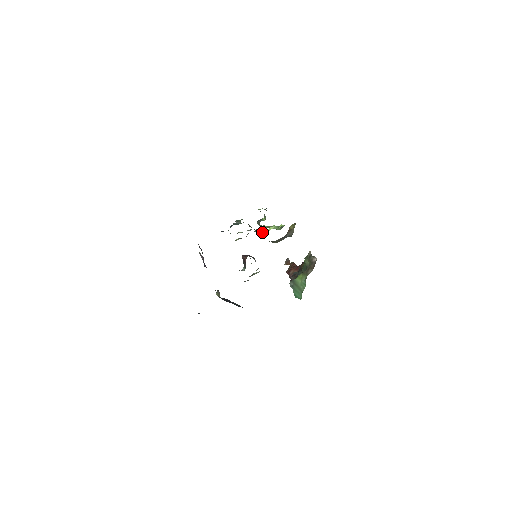
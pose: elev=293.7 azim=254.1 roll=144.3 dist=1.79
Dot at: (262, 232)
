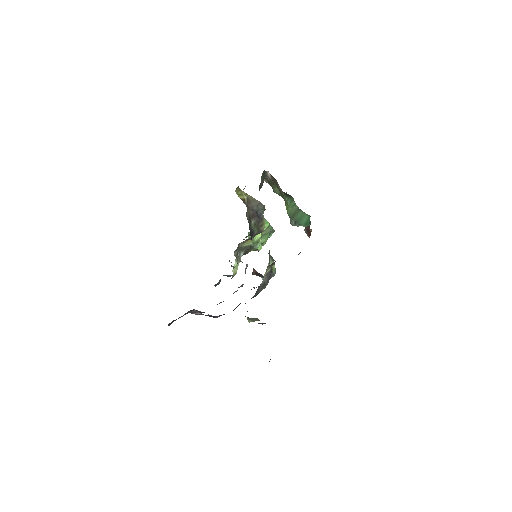
Dot at: (257, 243)
